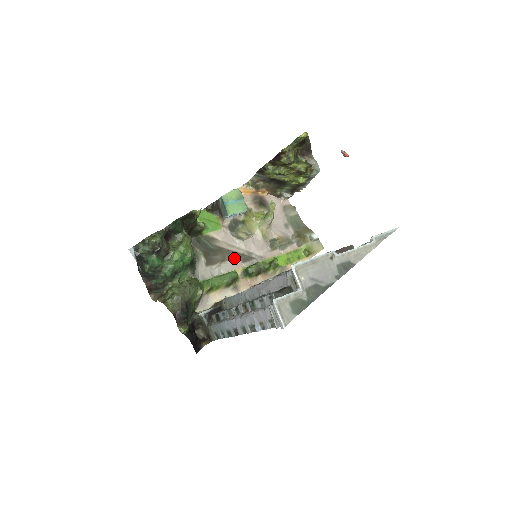
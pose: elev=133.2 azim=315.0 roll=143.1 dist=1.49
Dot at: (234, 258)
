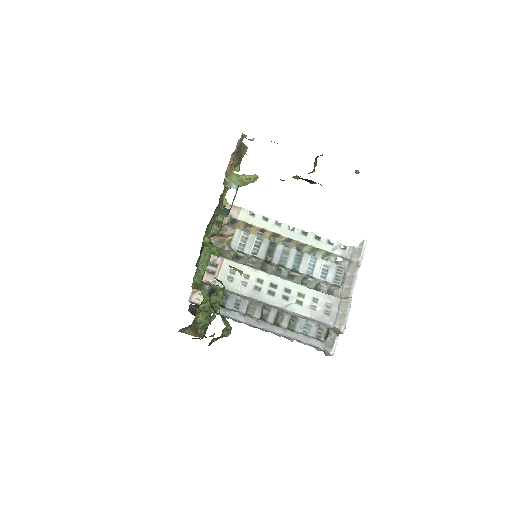
Dot at: (208, 233)
